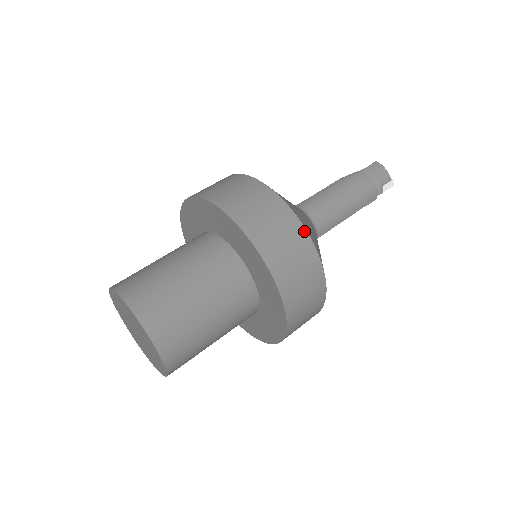
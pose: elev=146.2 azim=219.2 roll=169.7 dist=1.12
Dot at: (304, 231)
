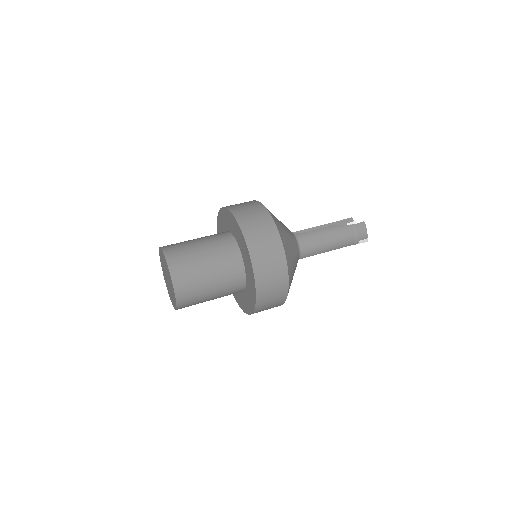
Dot at: (286, 269)
